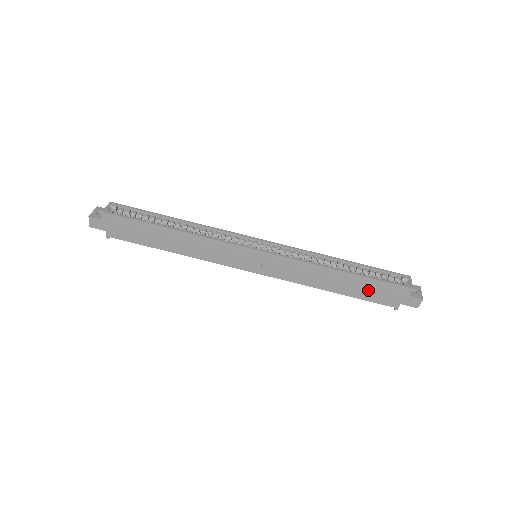
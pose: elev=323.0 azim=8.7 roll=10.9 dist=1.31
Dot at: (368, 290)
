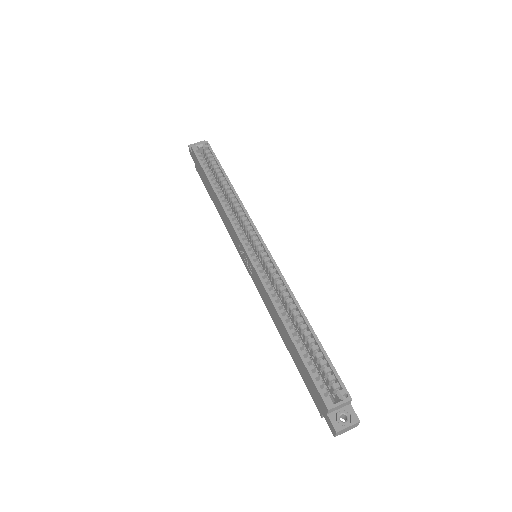
Dot at: (302, 369)
